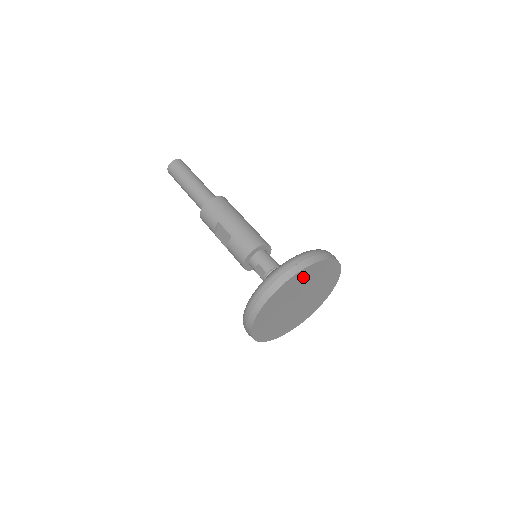
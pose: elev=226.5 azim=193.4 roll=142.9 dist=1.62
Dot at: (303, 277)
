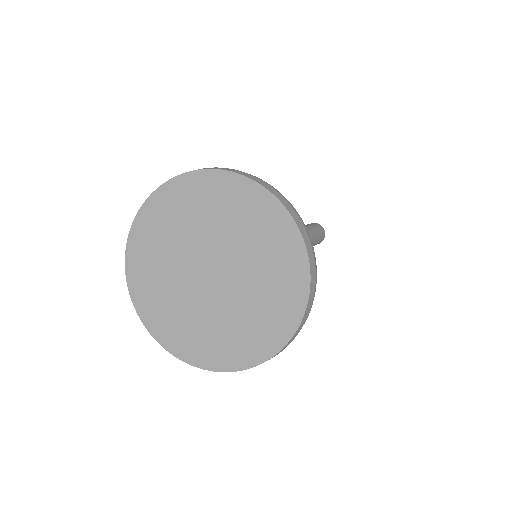
Dot at: (205, 196)
